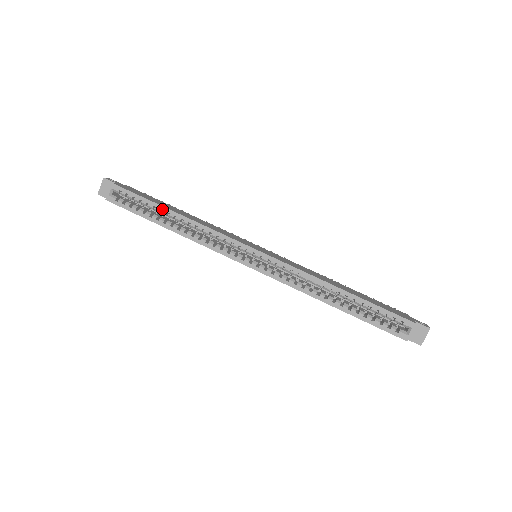
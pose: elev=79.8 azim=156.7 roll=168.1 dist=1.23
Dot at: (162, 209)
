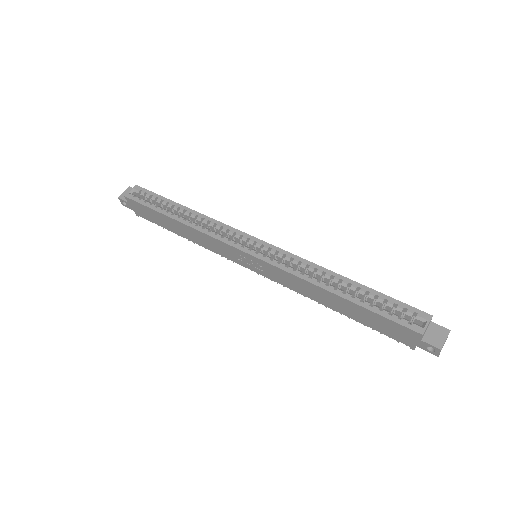
Dot at: (175, 204)
